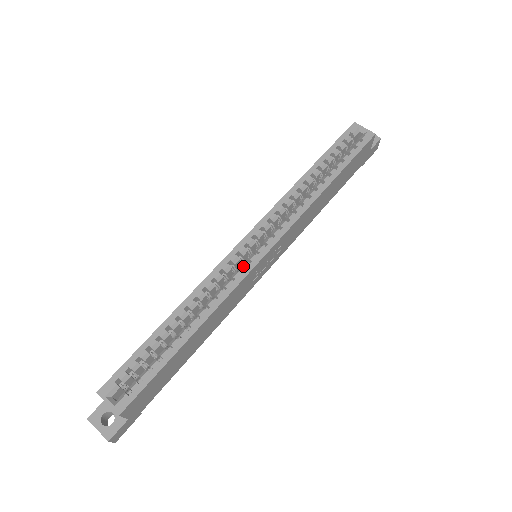
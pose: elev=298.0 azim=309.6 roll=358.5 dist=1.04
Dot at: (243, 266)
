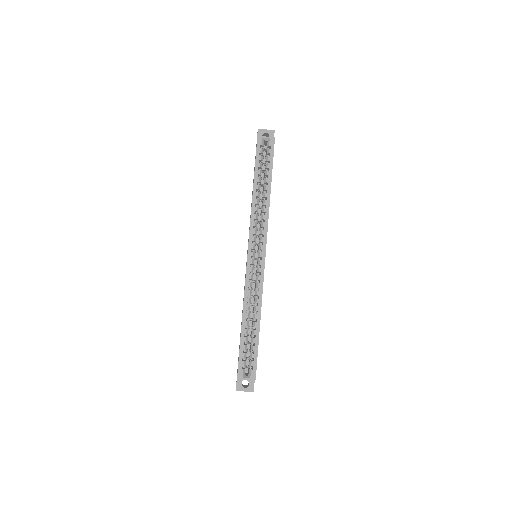
Dot at: (259, 271)
